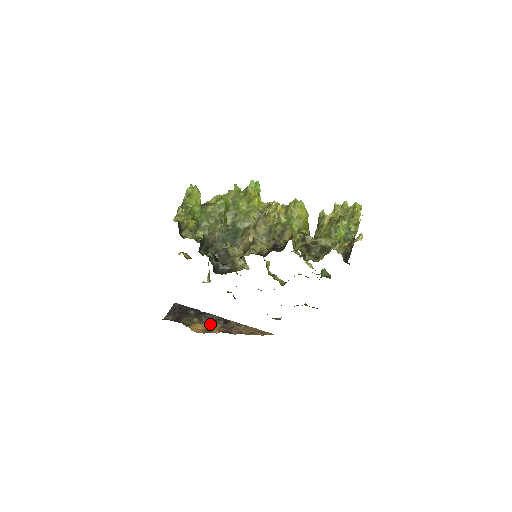
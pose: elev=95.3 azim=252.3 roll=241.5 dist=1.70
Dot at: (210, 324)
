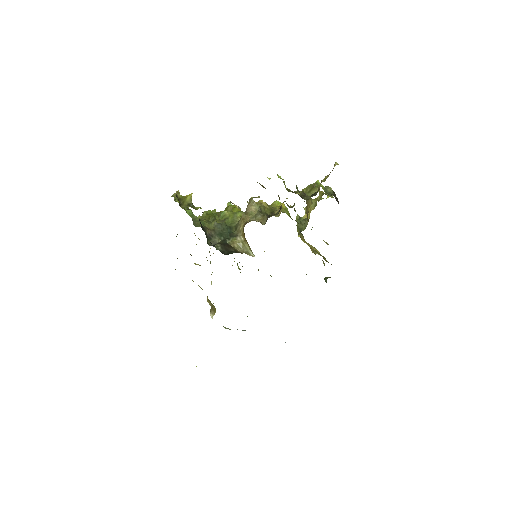
Dot at: occluded
